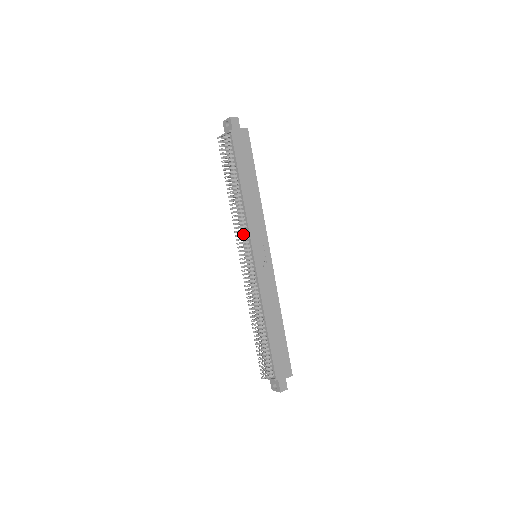
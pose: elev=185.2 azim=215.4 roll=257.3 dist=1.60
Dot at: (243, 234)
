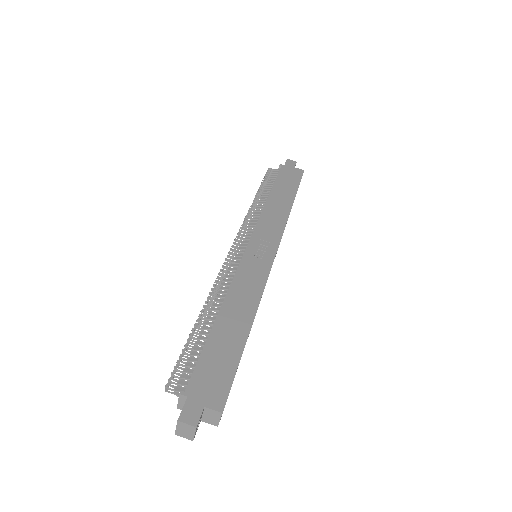
Dot at: (249, 229)
